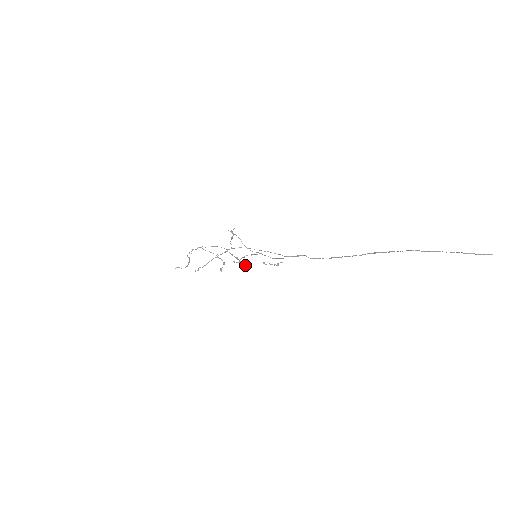
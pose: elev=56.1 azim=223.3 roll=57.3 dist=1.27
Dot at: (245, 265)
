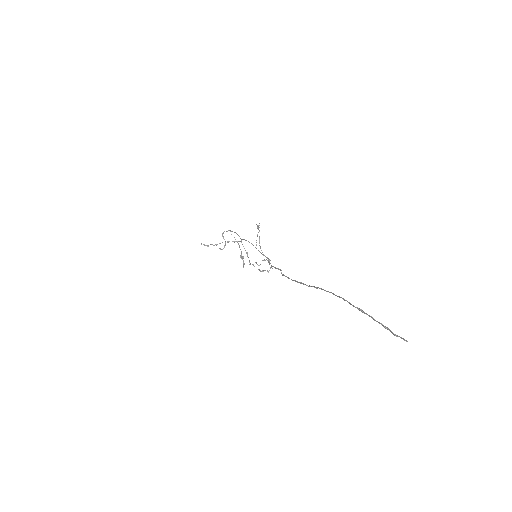
Dot at: (250, 264)
